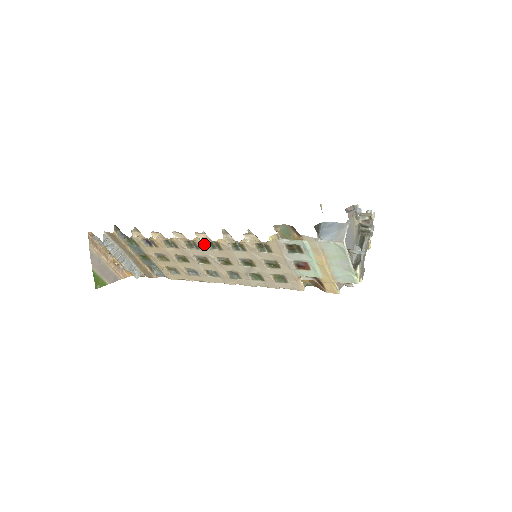
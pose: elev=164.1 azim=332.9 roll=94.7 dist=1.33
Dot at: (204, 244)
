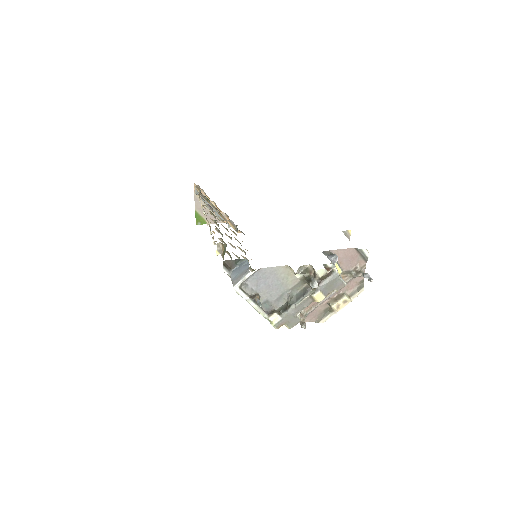
Dot at: (215, 229)
